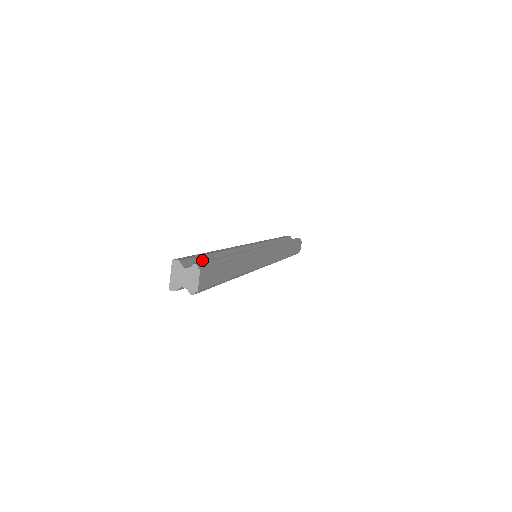
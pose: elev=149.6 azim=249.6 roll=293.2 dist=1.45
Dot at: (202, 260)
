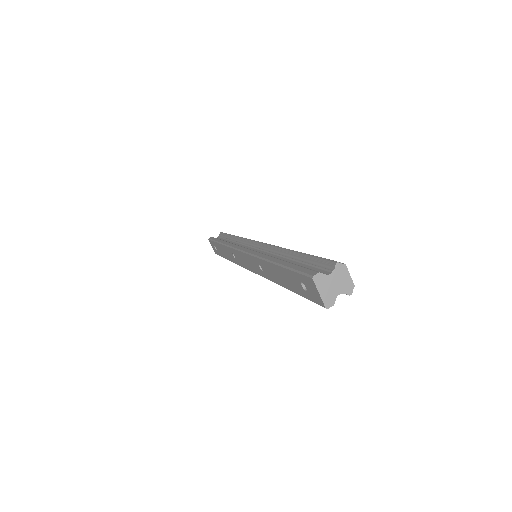
Dot at: occluded
